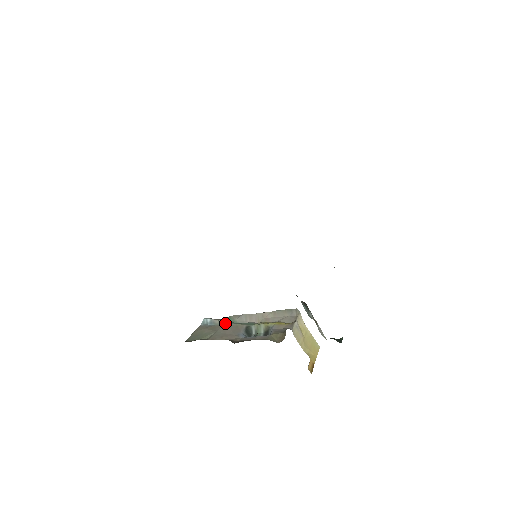
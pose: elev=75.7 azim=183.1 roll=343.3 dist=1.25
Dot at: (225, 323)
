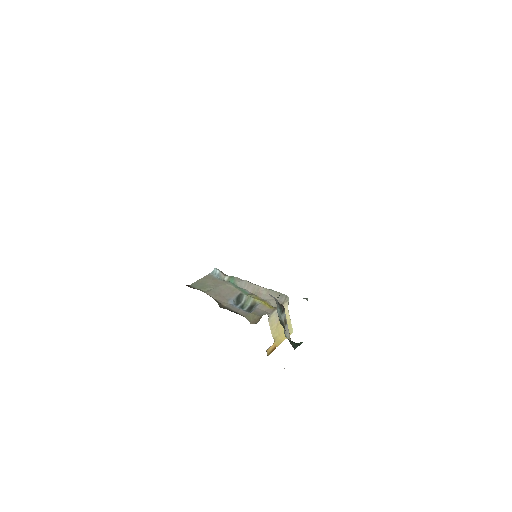
Dot at: (227, 282)
